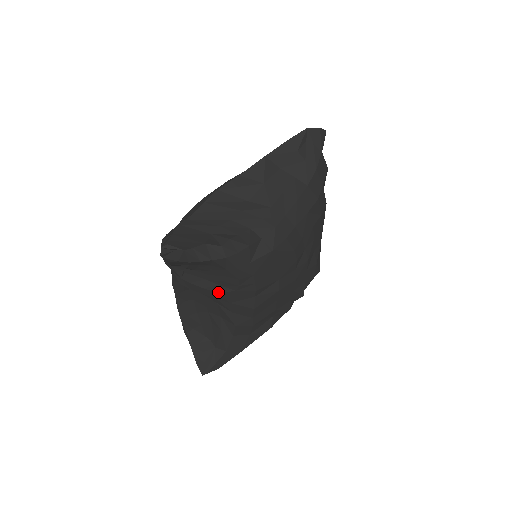
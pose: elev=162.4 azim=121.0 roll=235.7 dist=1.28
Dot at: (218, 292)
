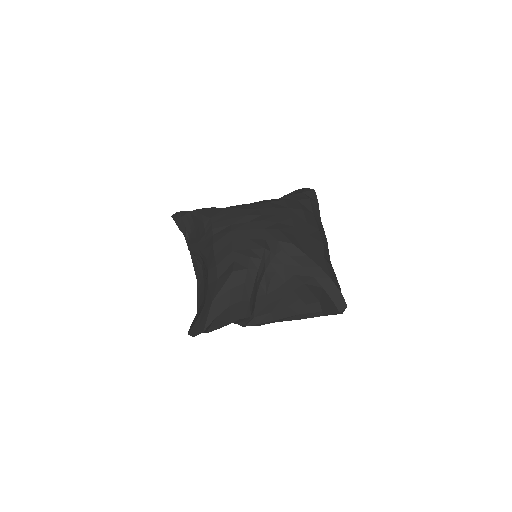
Dot at: (198, 242)
